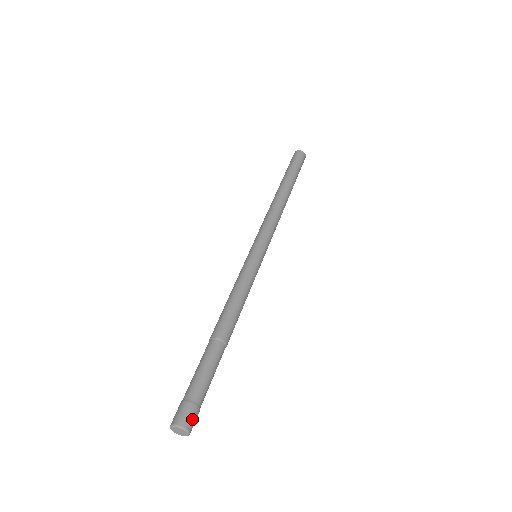
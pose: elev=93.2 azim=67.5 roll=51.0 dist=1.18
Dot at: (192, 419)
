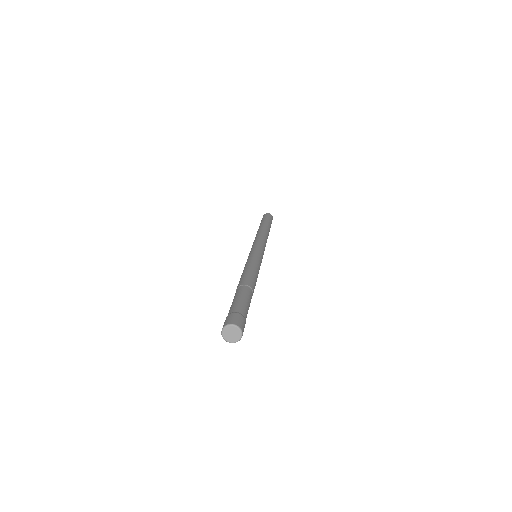
Dot at: occluded
